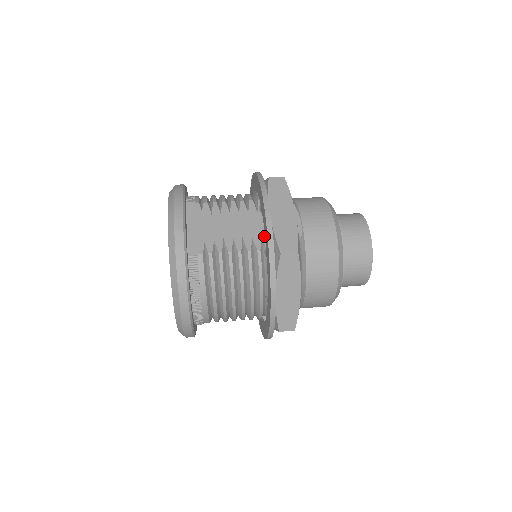
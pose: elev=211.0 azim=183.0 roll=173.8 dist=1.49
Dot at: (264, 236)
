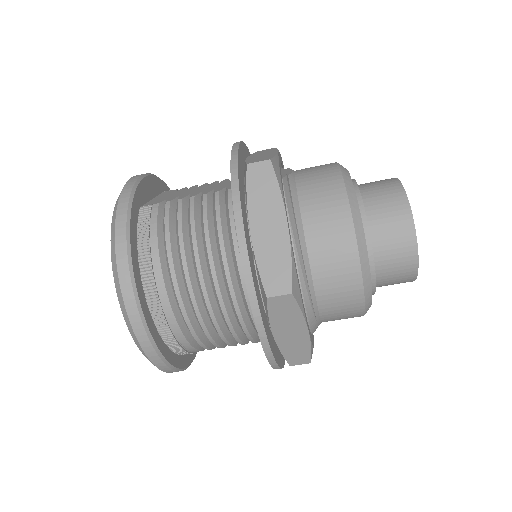
Dot at: occluded
